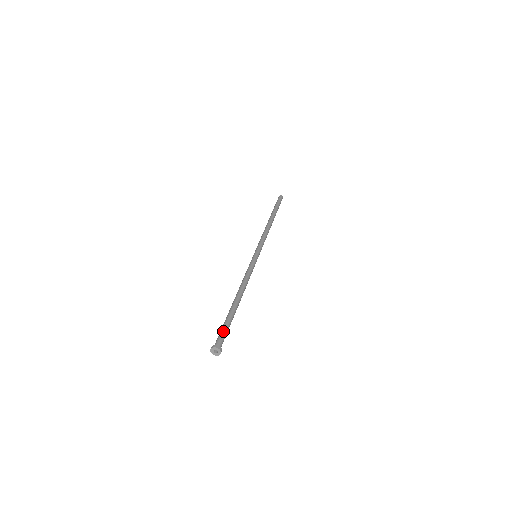
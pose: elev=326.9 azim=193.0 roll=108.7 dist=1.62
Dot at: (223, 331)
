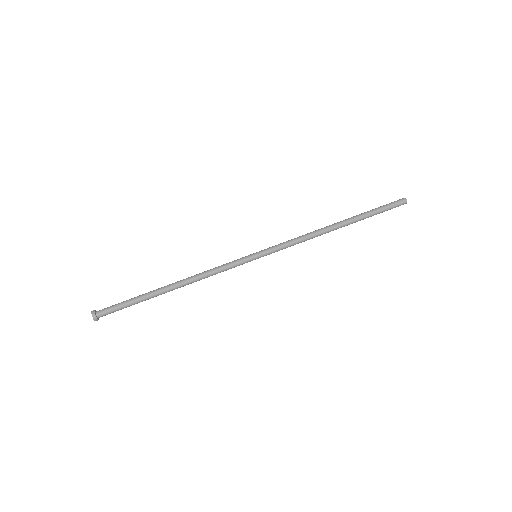
Dot at: (117, 306)
